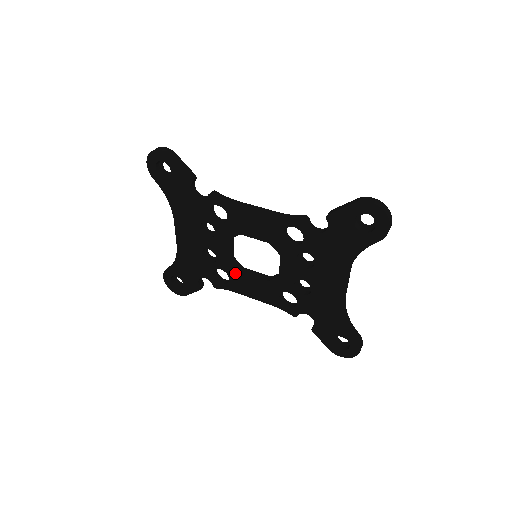
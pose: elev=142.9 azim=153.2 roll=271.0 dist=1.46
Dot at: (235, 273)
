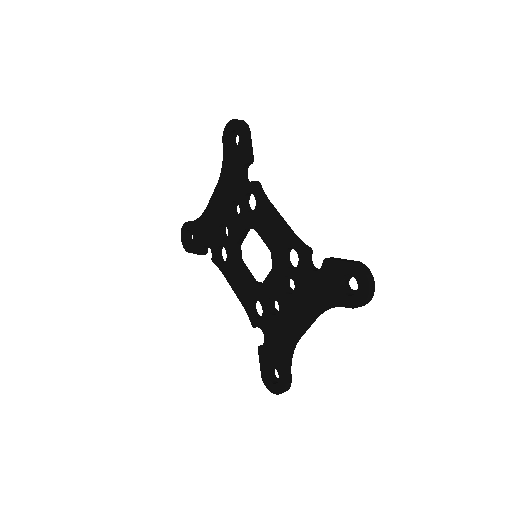
Dot at: (233, 259)
